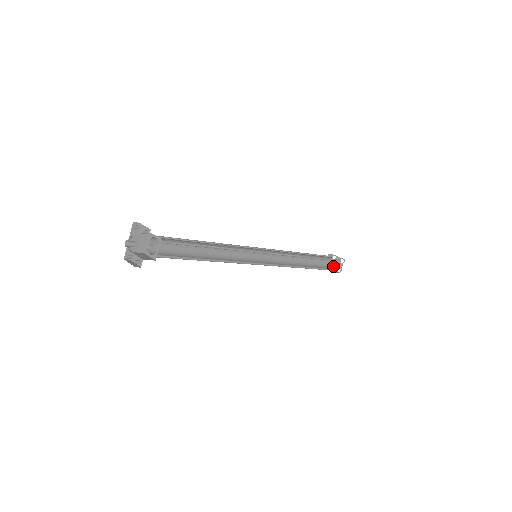
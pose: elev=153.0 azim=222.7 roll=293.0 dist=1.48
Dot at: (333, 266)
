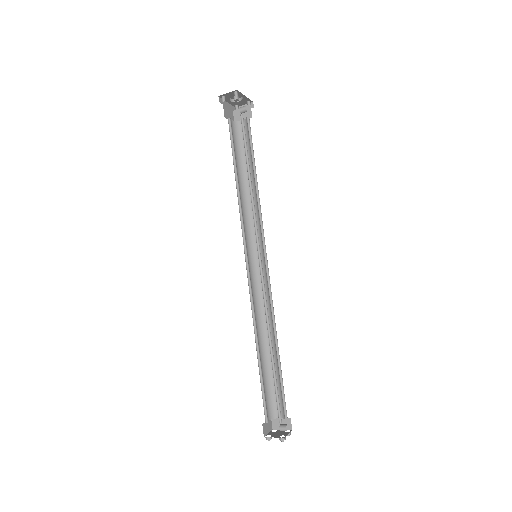
Dot at: (272, 435)
